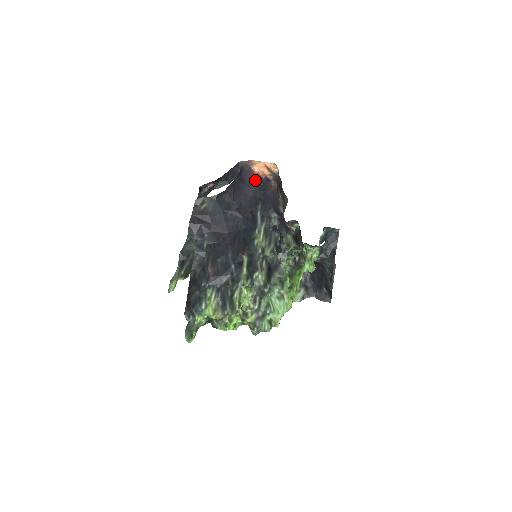
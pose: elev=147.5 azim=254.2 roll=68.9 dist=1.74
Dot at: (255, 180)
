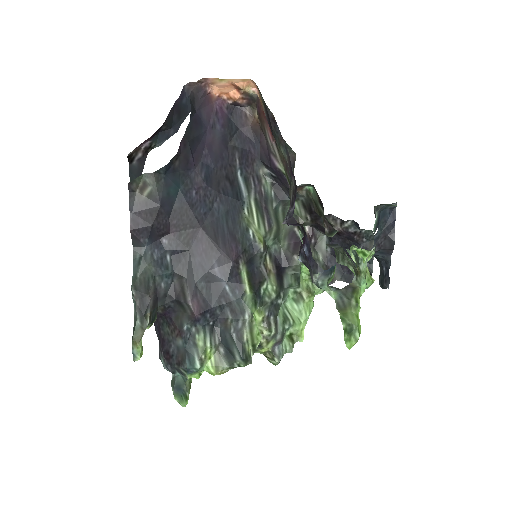
Dot at: (217, 112)
